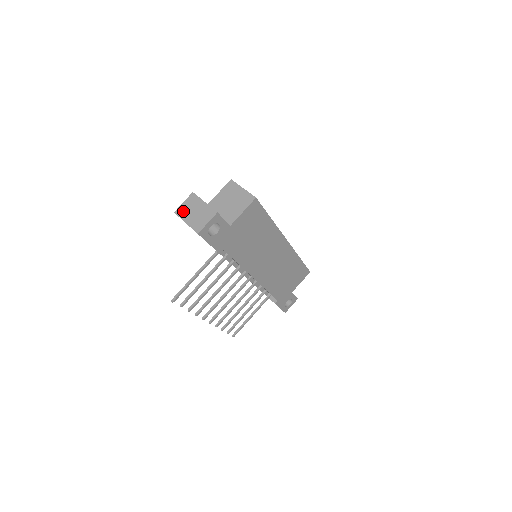
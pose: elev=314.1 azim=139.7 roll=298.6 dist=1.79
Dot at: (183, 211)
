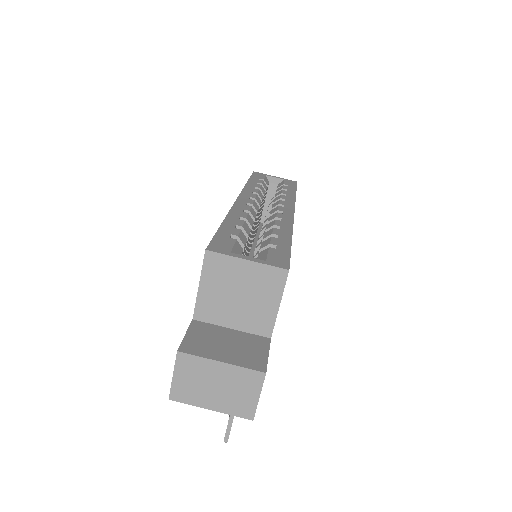
Dot at: (187, 392)
